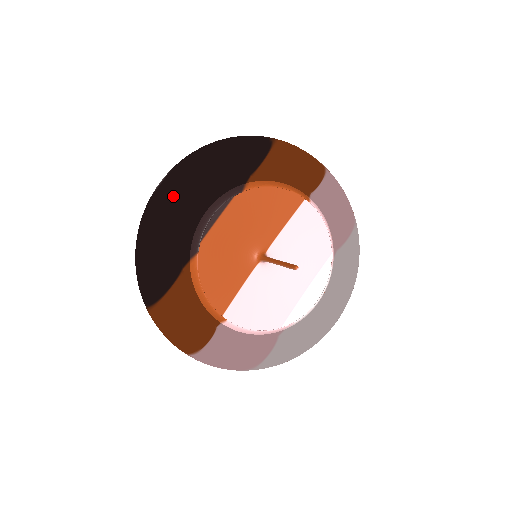
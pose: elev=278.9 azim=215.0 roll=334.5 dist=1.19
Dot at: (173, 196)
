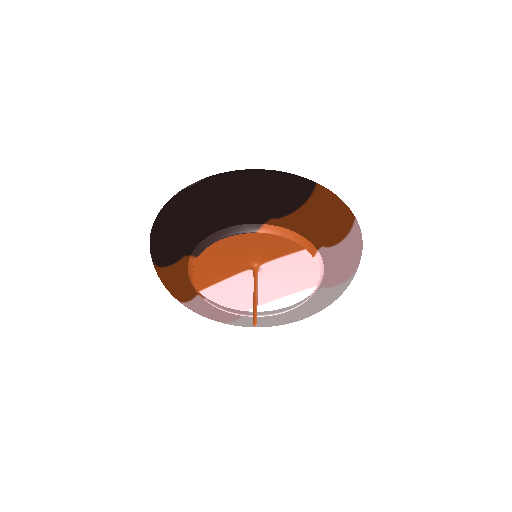
Dot at: (194, 211)
